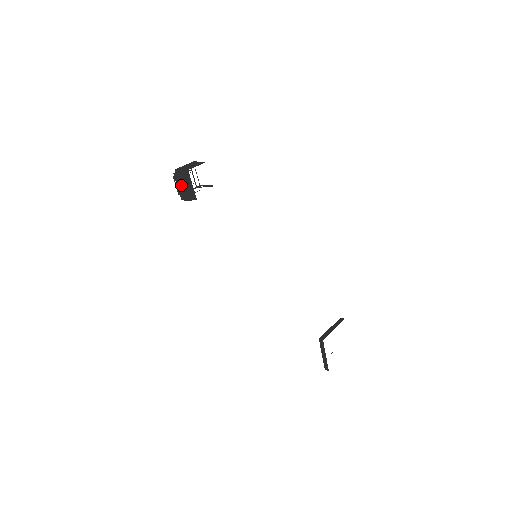
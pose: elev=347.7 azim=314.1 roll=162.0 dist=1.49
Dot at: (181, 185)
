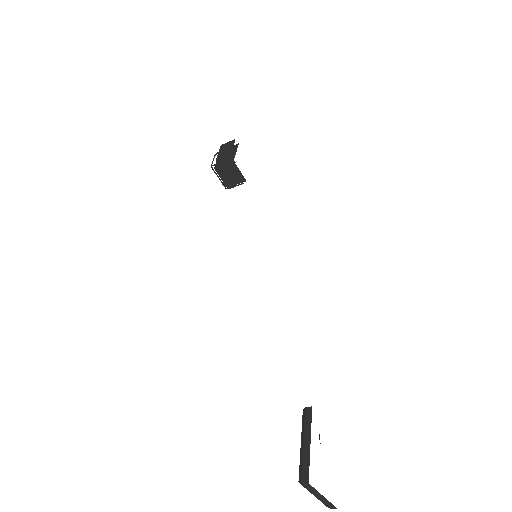
Dot at: (225, 149)
